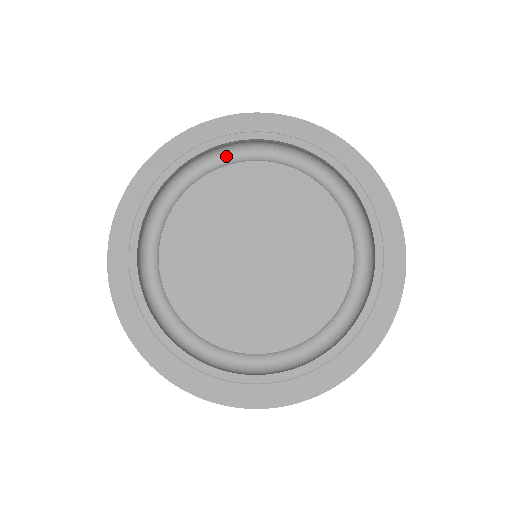
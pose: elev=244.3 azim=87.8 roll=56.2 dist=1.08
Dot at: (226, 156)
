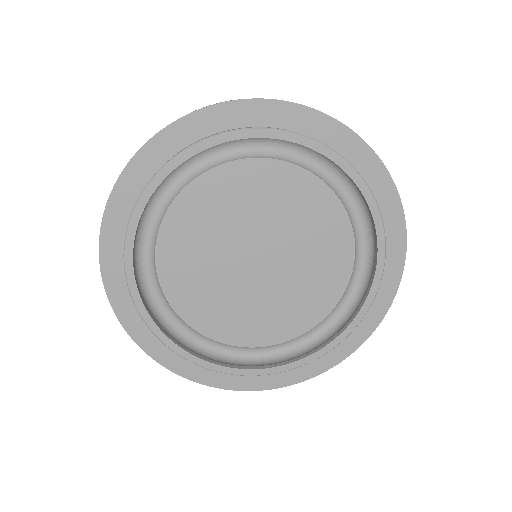
Dot at: (301, 151)
